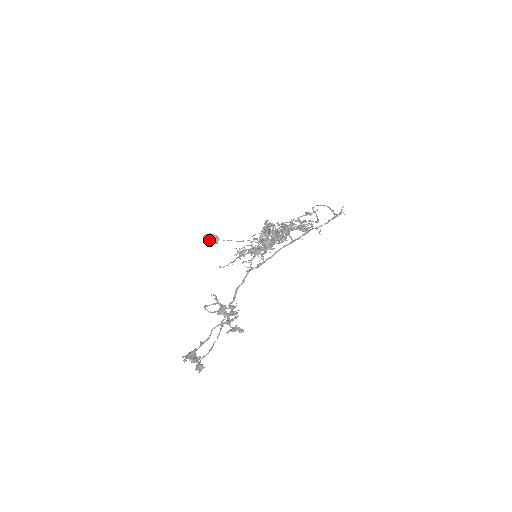
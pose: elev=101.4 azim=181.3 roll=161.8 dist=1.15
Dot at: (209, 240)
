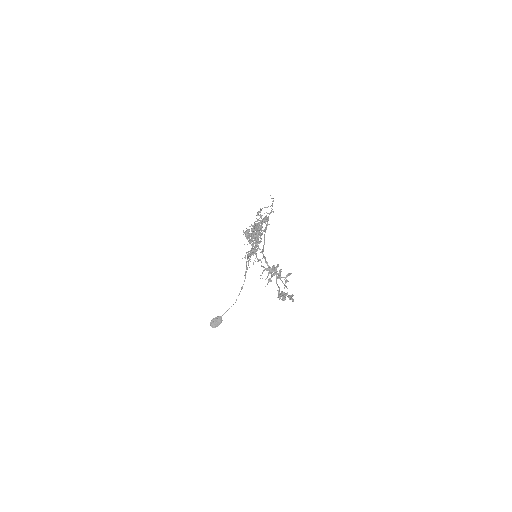
Dot at: (216, 323)
